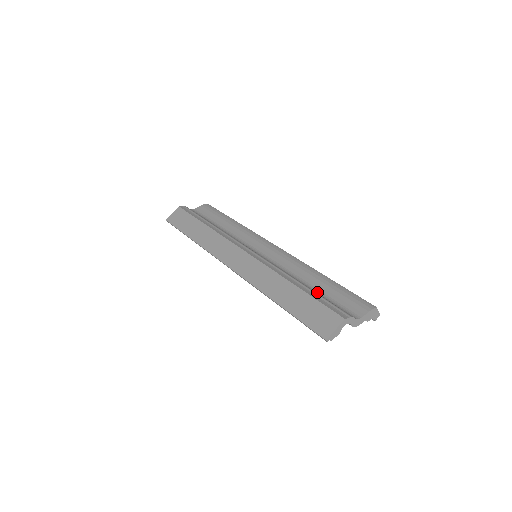
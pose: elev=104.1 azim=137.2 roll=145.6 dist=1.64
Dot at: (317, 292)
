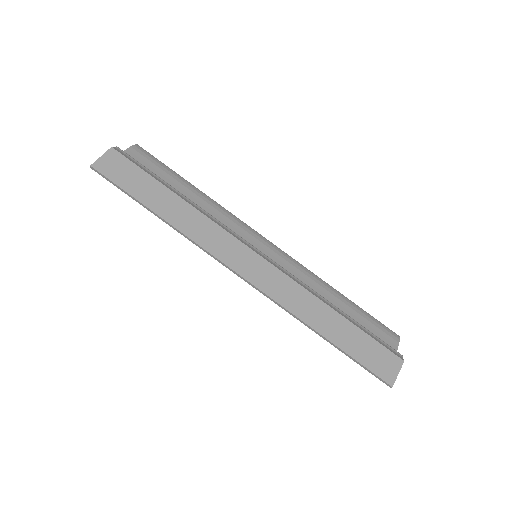
Dot at: occluded
